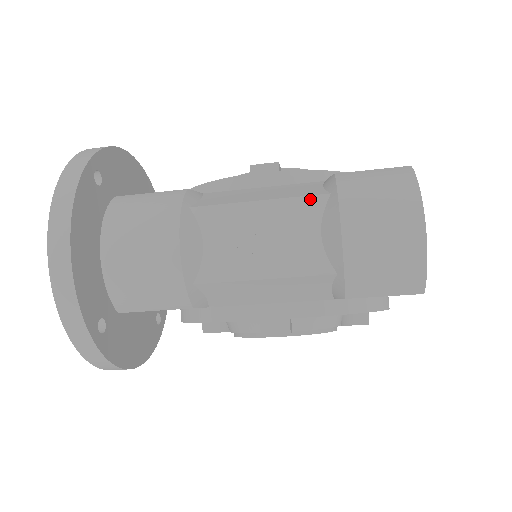
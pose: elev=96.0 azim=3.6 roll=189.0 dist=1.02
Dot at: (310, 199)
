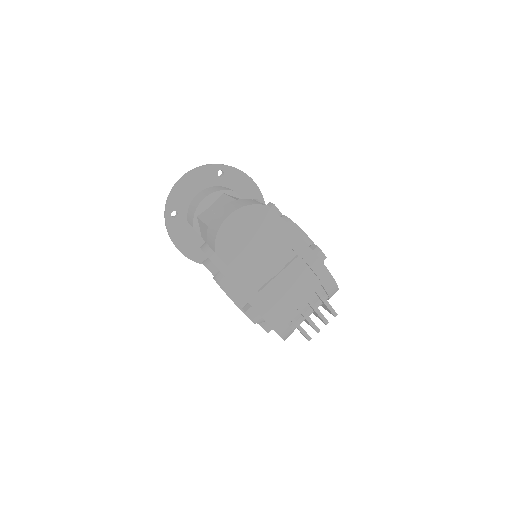
Dot at: occluded
